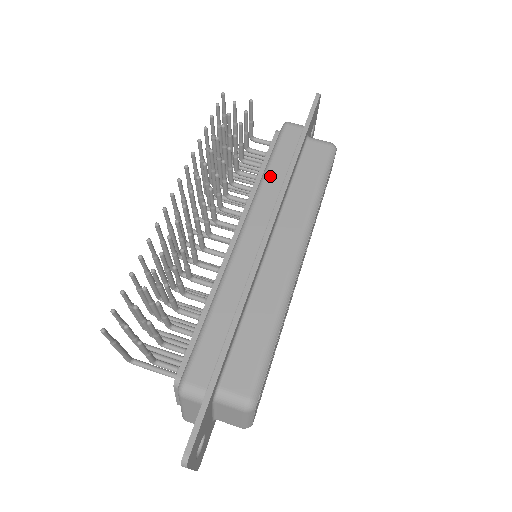
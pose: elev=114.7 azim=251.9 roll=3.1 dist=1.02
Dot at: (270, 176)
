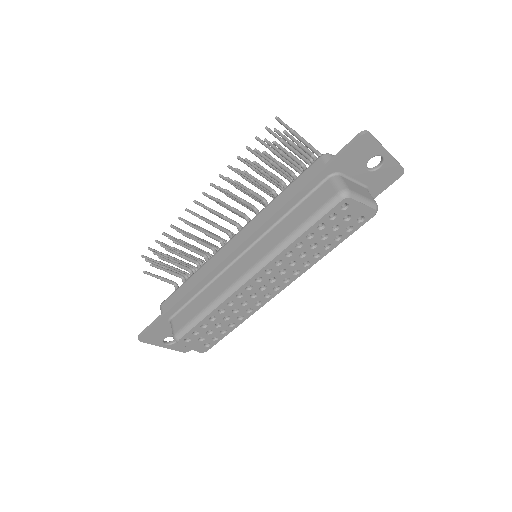
Dot at: (274, 202)
